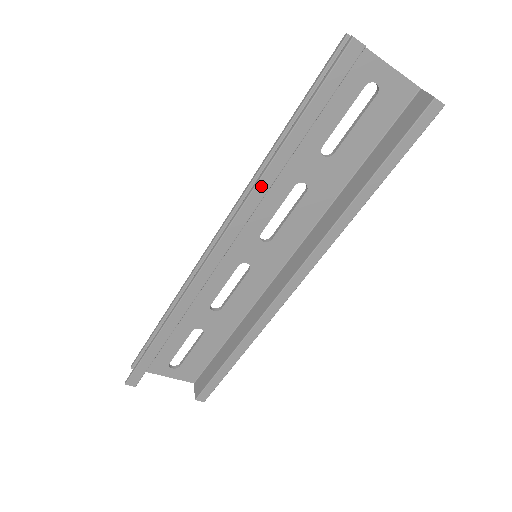
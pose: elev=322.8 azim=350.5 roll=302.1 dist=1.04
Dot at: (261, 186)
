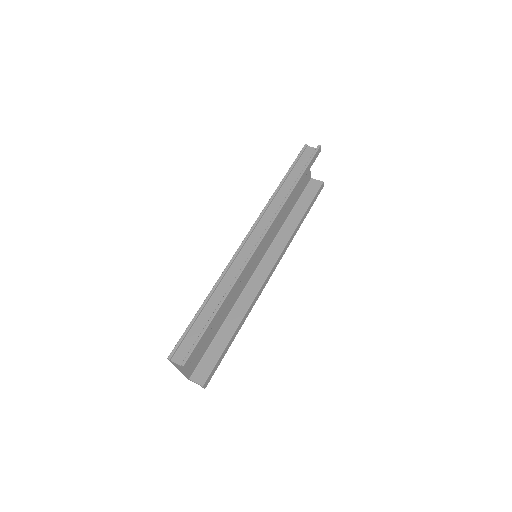
Dot at: (285, 206)
